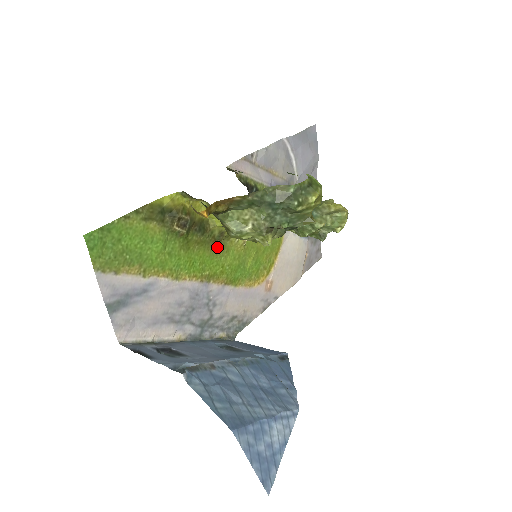
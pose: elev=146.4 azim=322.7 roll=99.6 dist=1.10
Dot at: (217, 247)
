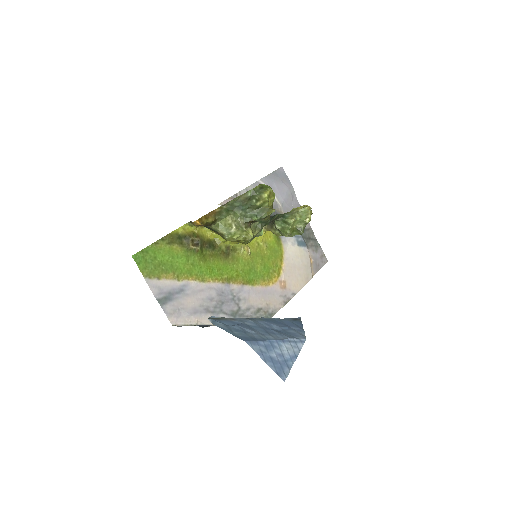
Dot at: (228, 258)
